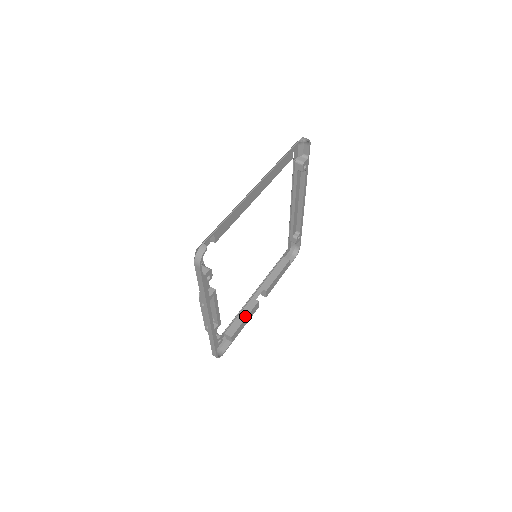
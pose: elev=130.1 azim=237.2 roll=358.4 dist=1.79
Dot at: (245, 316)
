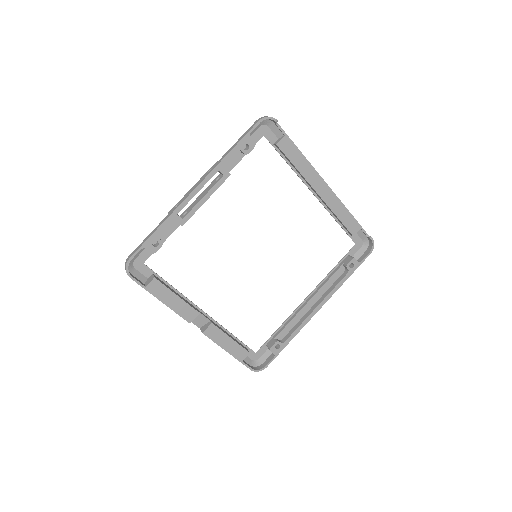
Dot at: (180, 296)
